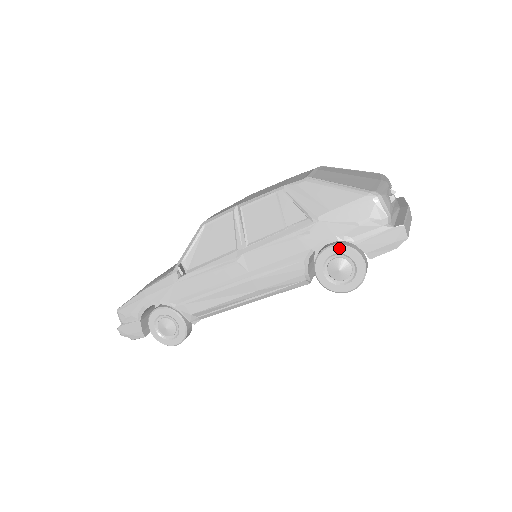
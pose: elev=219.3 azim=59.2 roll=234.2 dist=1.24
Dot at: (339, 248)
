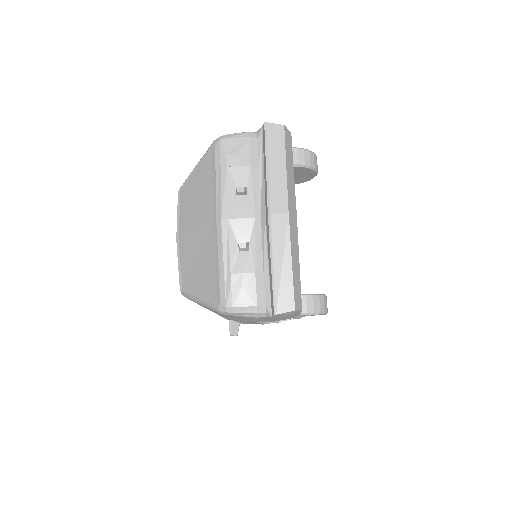
Dot at: occluded
